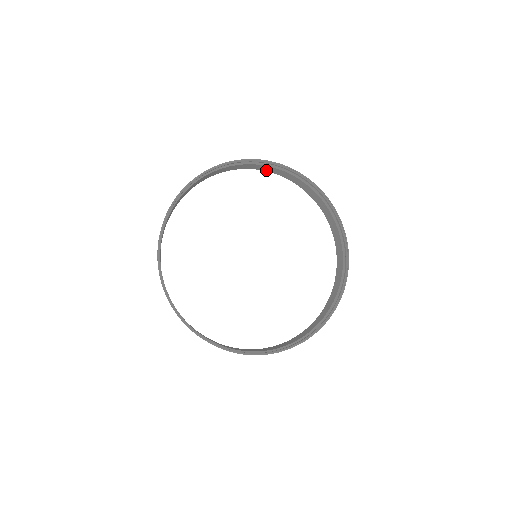
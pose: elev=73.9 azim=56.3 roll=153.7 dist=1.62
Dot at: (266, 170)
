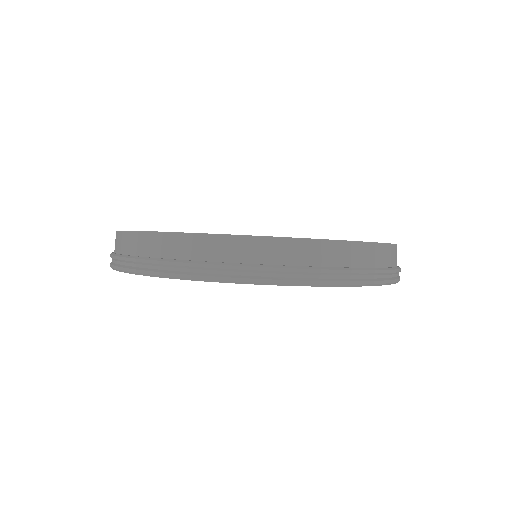
Dot at: (200, 237)
